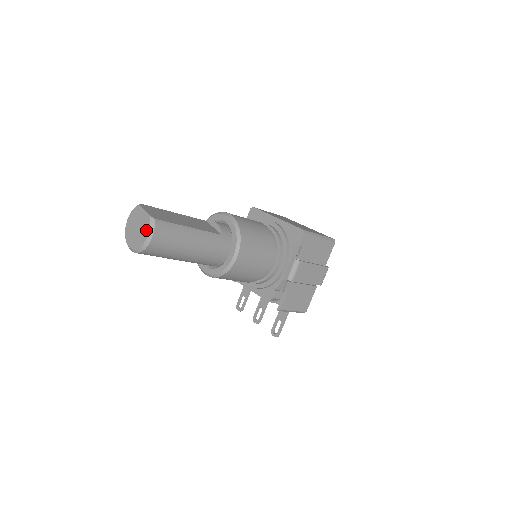
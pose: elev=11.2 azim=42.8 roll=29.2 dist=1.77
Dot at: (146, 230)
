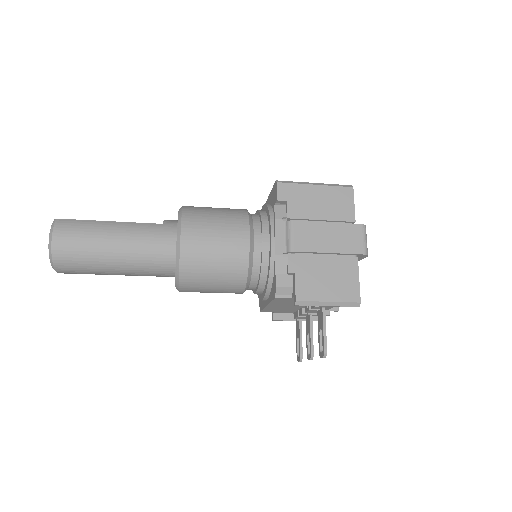
Dot at: occluded
